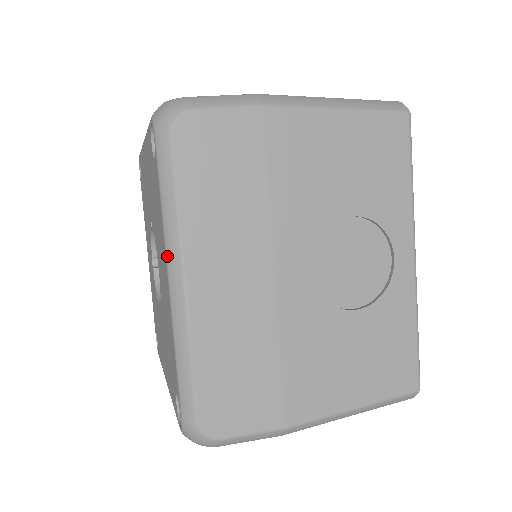
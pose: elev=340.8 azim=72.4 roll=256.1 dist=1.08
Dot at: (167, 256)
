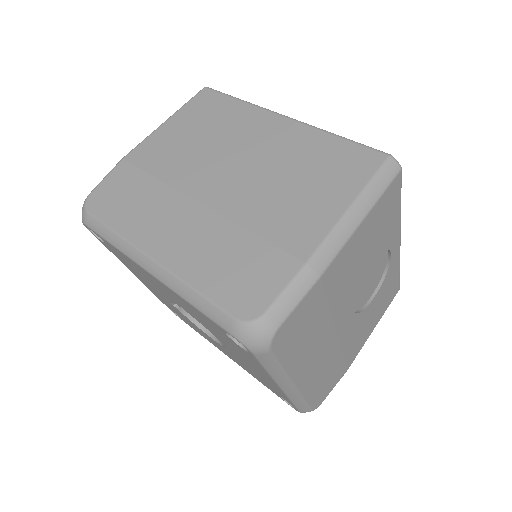
Dot at: (278, 384)
